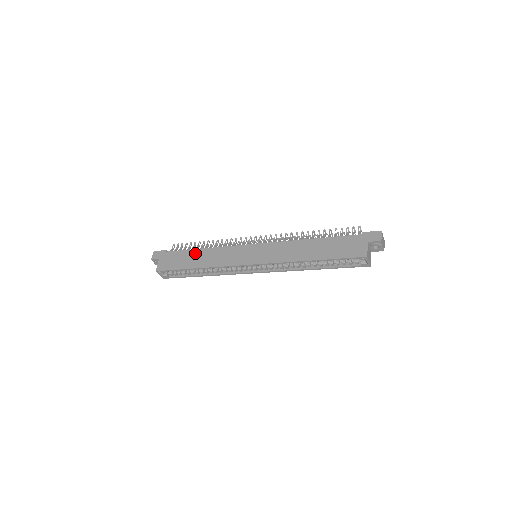
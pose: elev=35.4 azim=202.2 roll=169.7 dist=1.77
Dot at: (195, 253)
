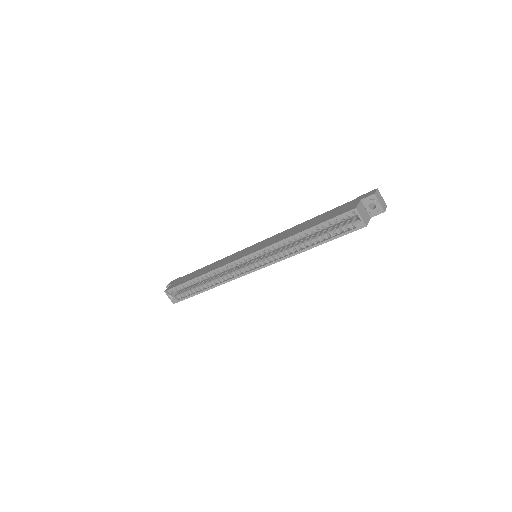
Dot at: (202, 269)
